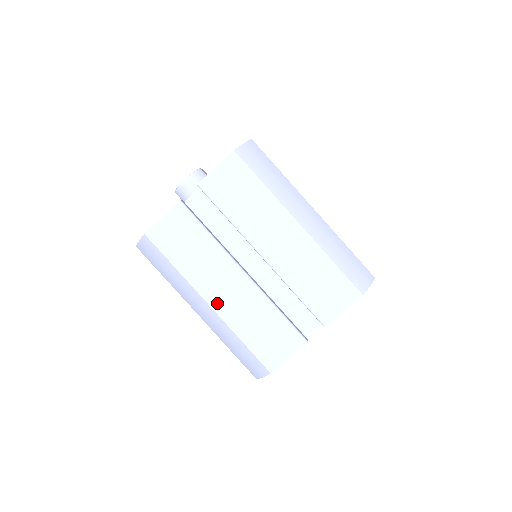
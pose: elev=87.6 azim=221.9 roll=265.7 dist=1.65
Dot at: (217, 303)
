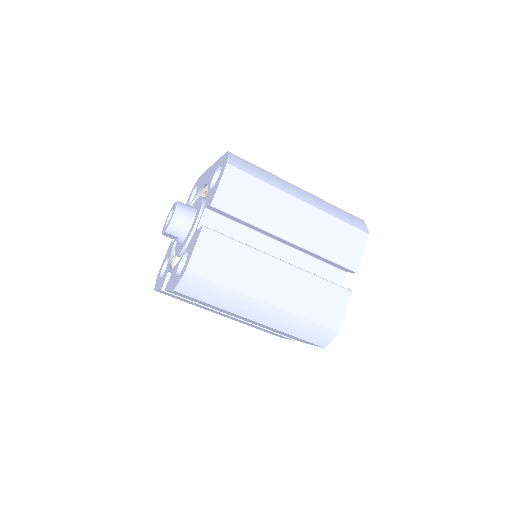
Dot at: (274, 298)
